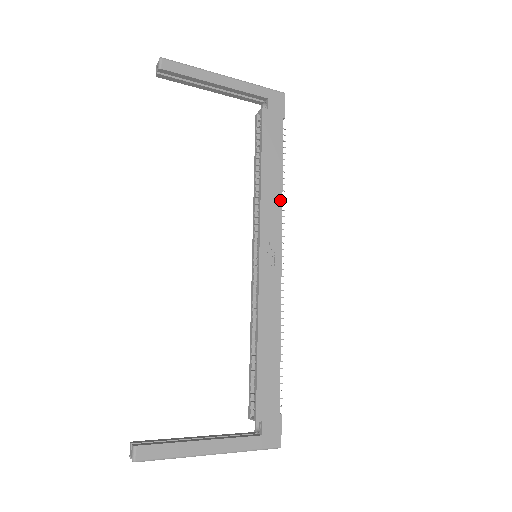
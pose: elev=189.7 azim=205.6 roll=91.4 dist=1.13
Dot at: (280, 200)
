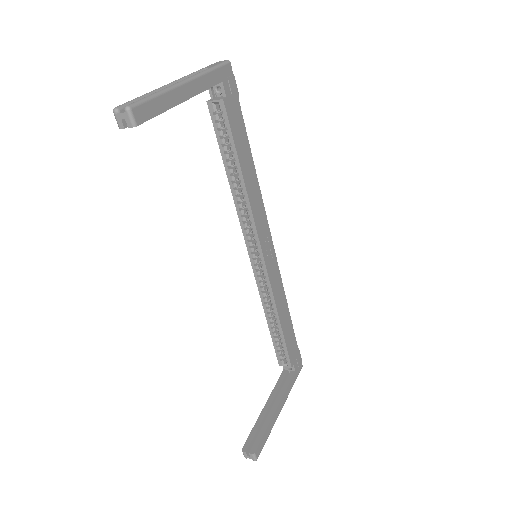
Dot at: (260, 193)
